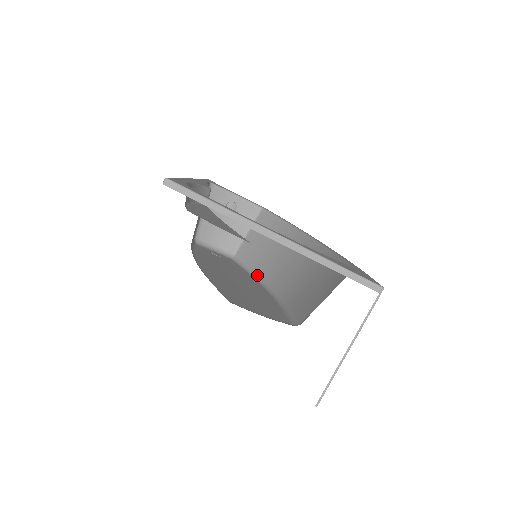
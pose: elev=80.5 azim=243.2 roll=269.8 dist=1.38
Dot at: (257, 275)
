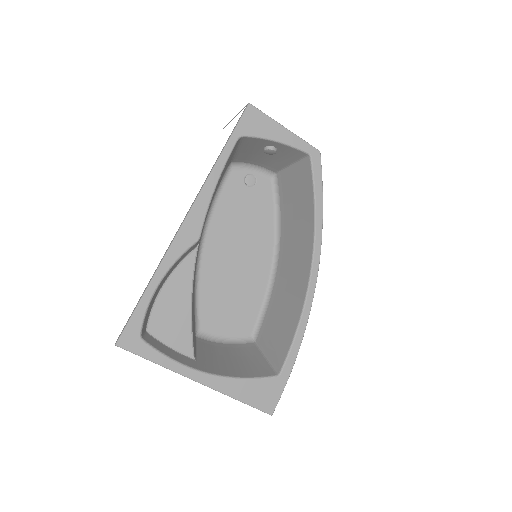
Dot at: (279, 224)
